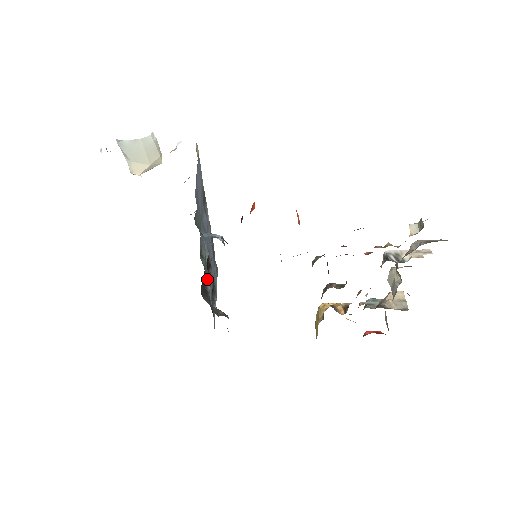
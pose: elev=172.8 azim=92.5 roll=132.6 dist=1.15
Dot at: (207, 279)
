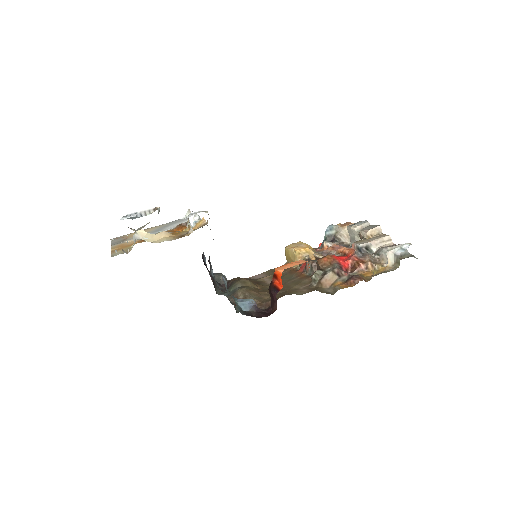
Dot at: occluded
